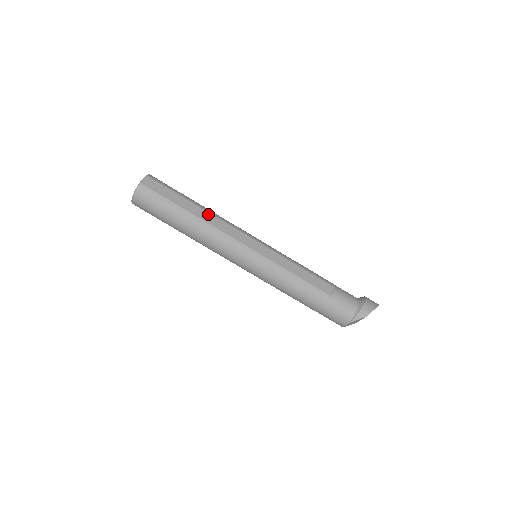
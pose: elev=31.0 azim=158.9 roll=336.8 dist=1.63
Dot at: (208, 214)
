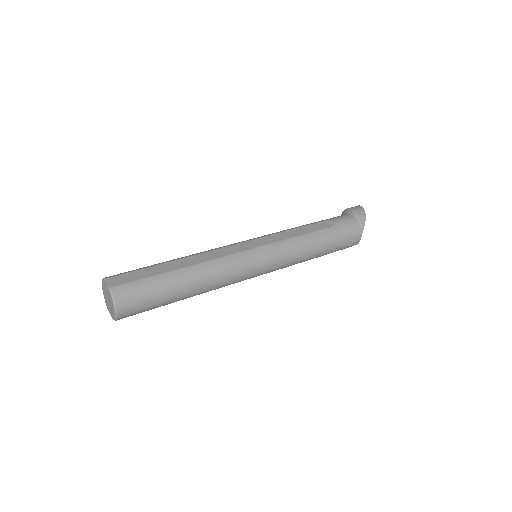
Dot at: (192, 258)
